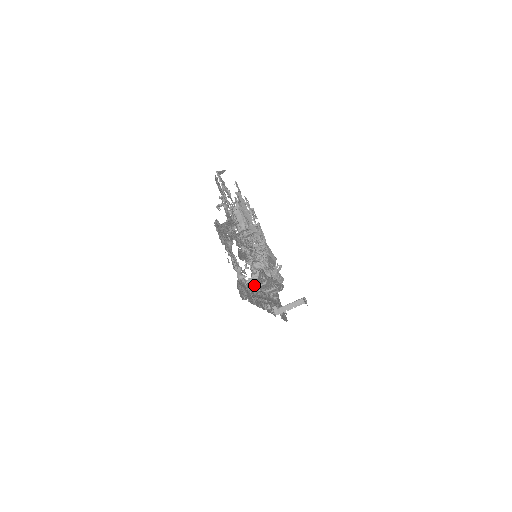
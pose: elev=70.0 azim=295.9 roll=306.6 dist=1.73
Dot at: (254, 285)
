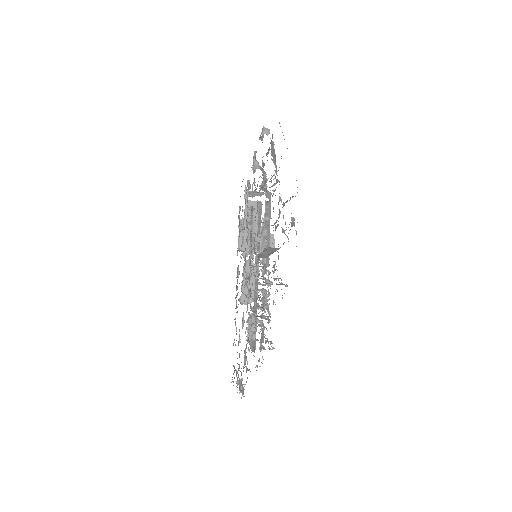
Dot at: occluded
